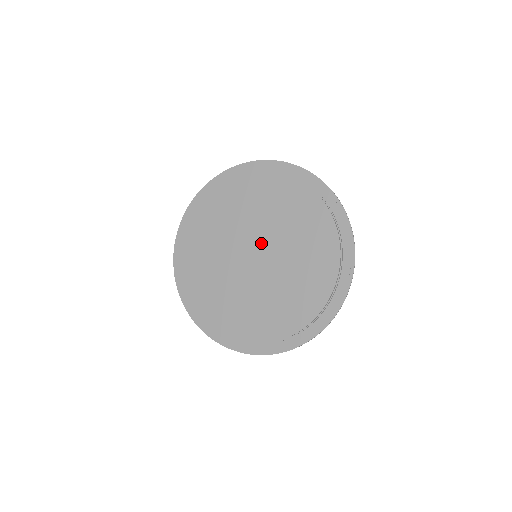
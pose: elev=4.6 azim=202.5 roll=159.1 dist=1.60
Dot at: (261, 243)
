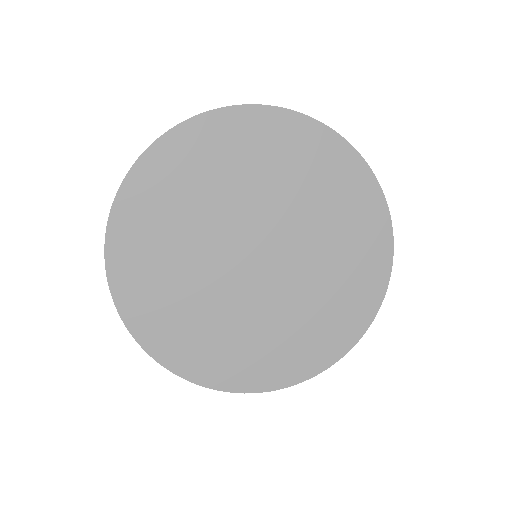
Dot at: (260, 236)
